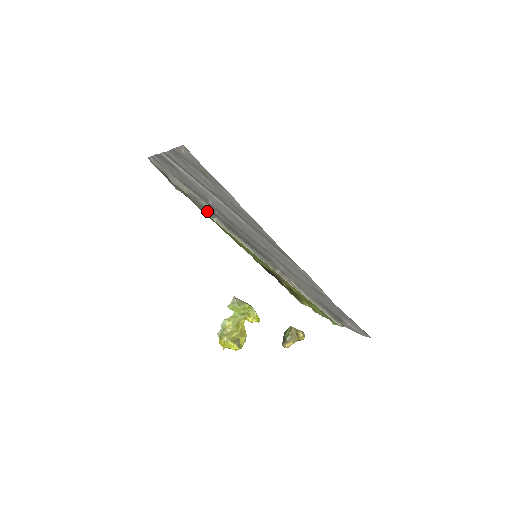
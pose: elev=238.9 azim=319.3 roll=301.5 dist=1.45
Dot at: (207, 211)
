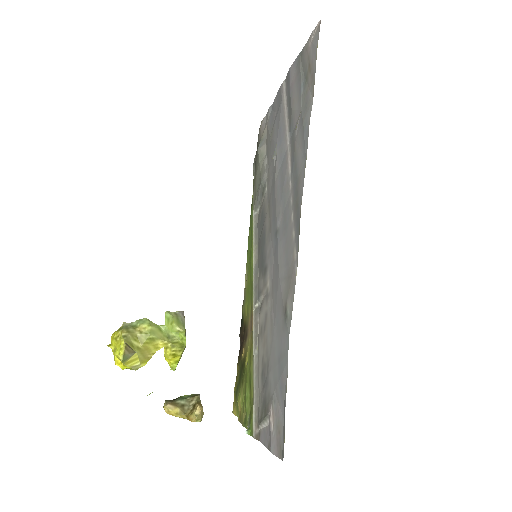
Dot at: (258, 193)
